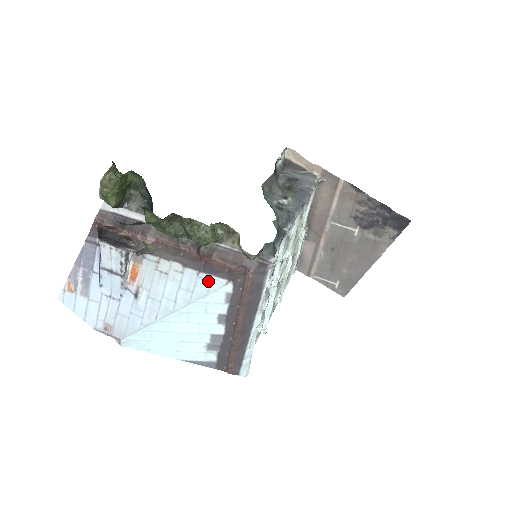
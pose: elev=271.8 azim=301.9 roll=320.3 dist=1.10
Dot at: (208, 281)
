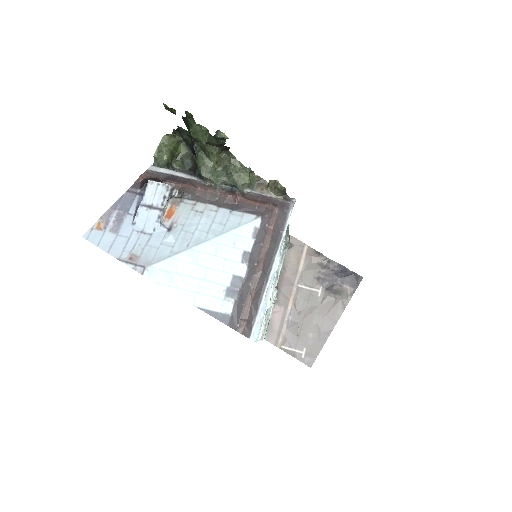
Dot at: (240, 216)
